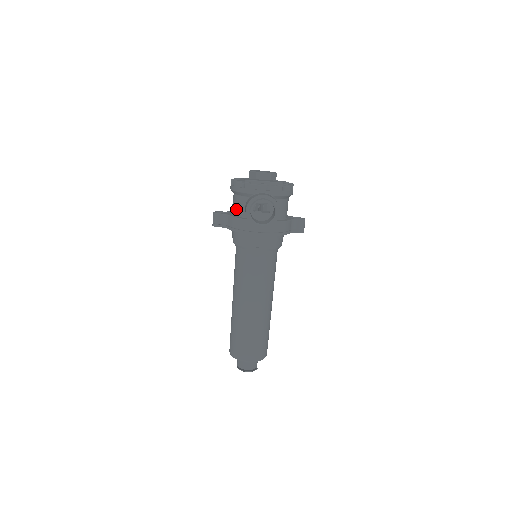
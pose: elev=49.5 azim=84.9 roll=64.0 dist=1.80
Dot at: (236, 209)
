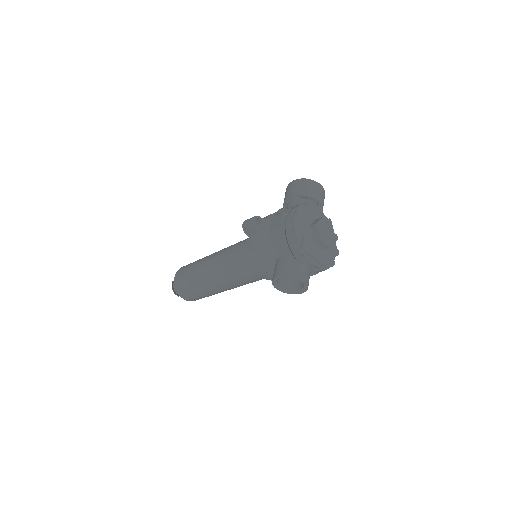
Dot at: (274, 243)
